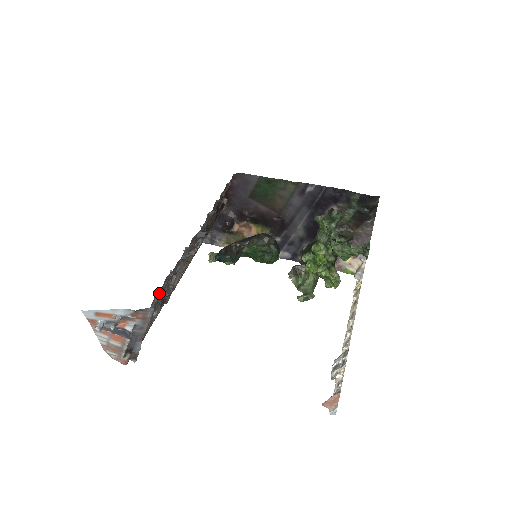
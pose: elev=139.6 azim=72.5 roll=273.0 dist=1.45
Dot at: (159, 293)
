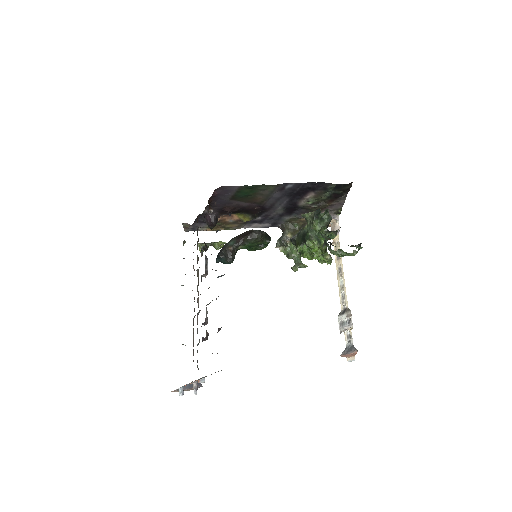
Dot at: occluded
